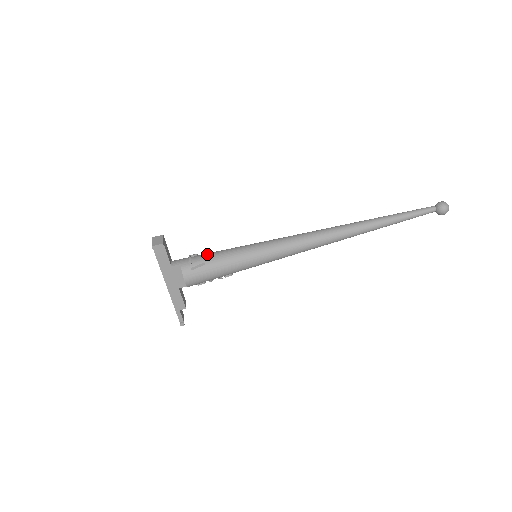
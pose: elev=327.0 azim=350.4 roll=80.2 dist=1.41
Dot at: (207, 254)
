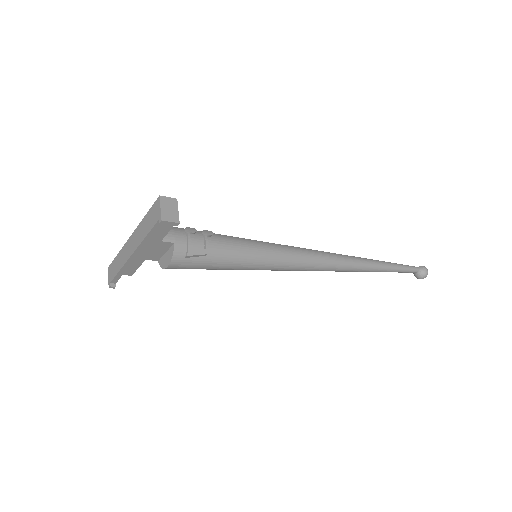
Dot at: (210, 238)
